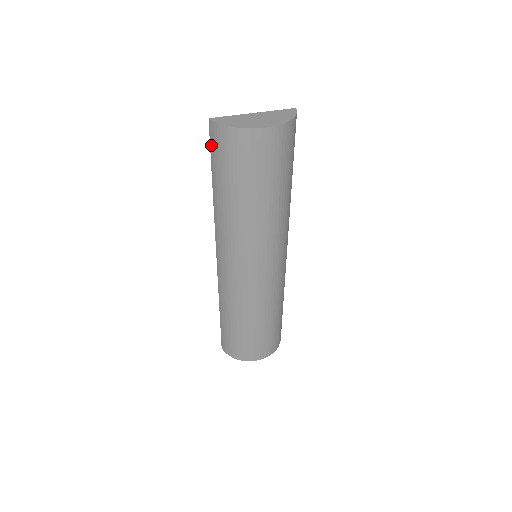
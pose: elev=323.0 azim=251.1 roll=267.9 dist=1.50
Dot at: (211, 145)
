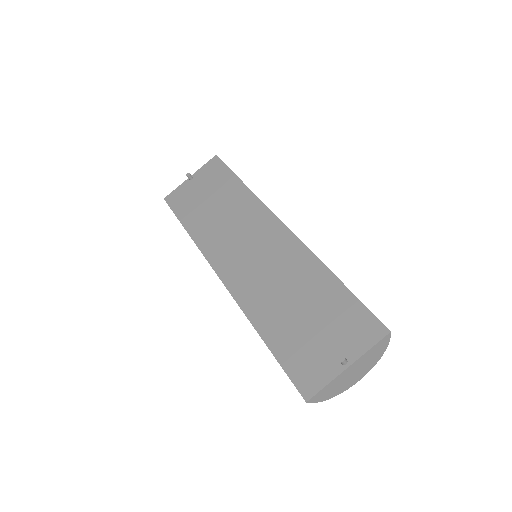
Dot at: (291, 379)
